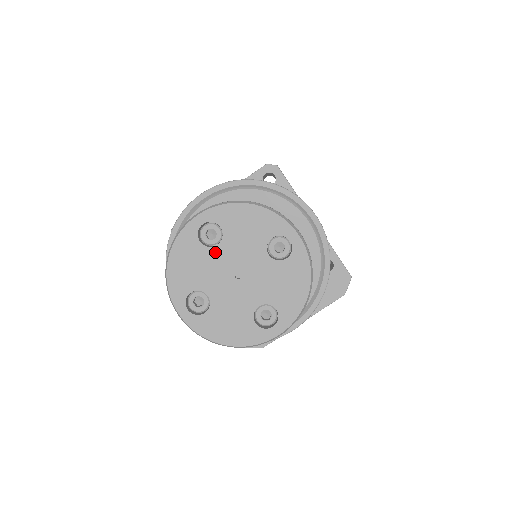
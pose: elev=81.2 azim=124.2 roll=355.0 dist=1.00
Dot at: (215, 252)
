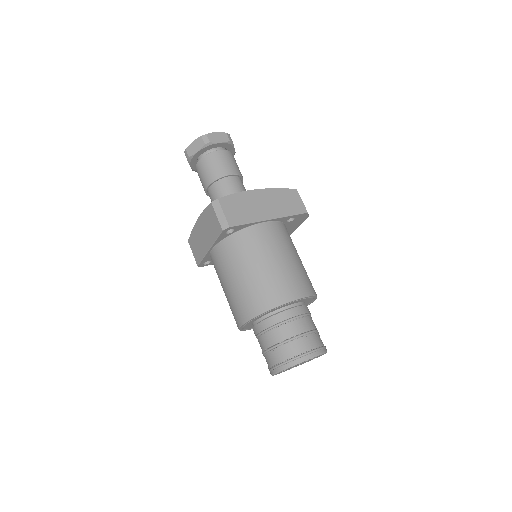
Dot at: occluded
